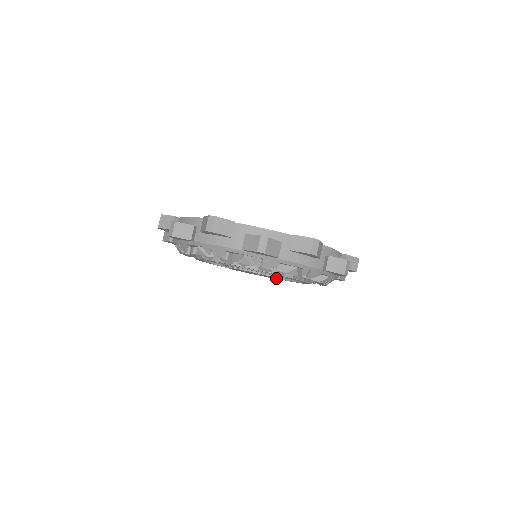
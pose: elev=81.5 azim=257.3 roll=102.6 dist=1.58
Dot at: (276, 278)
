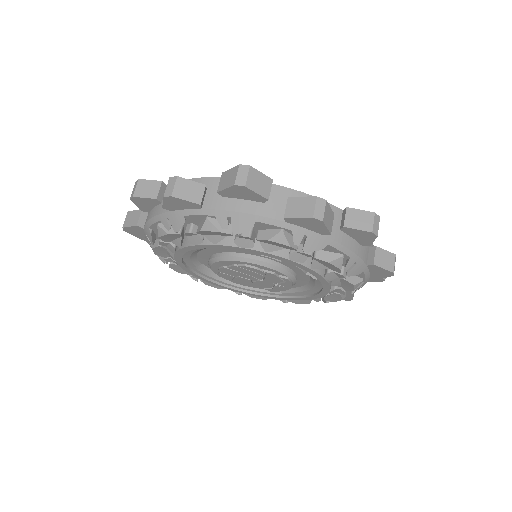
Dot at: (282, 286)
